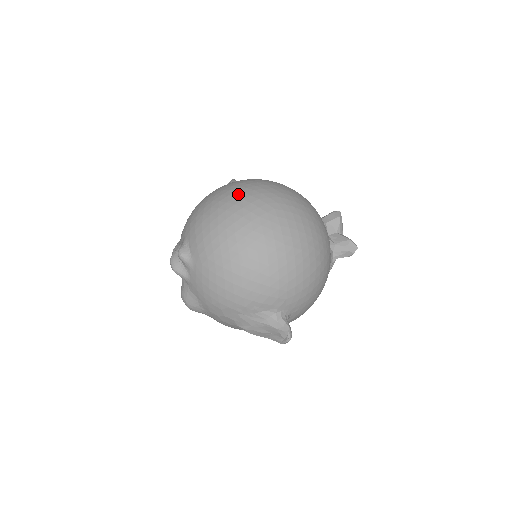
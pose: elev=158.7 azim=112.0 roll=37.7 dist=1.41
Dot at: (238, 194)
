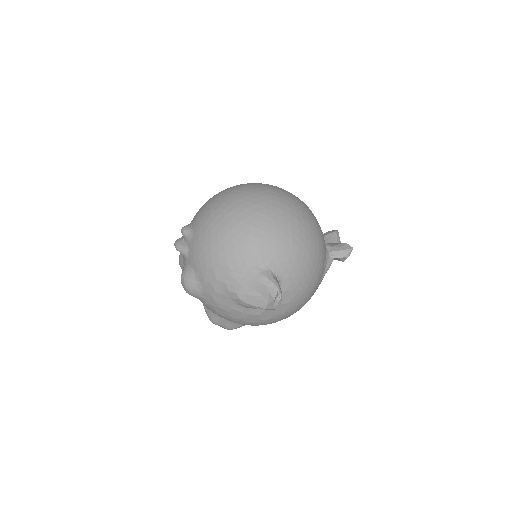
Dot at: occluded
